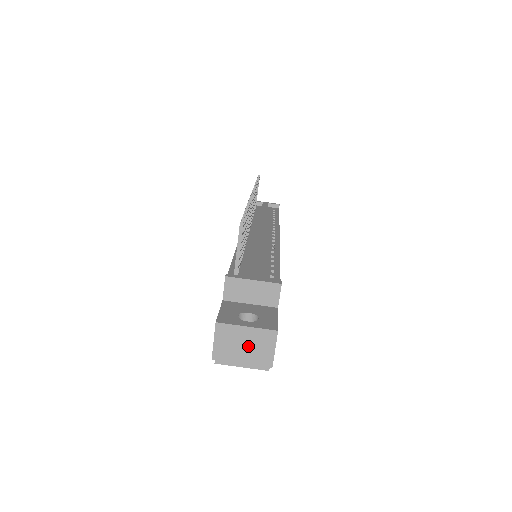
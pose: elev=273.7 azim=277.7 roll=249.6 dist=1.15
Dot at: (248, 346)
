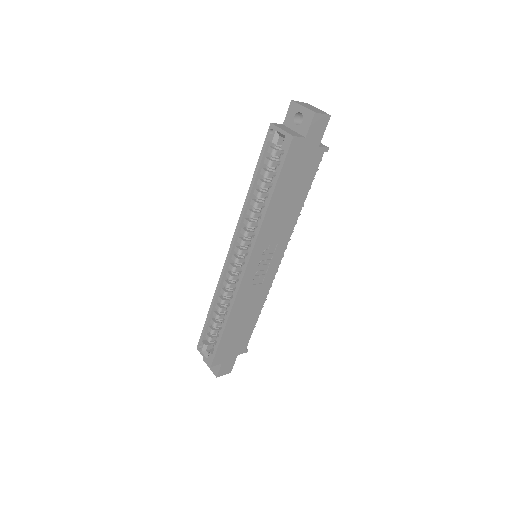
Dot at: (312, 108)
